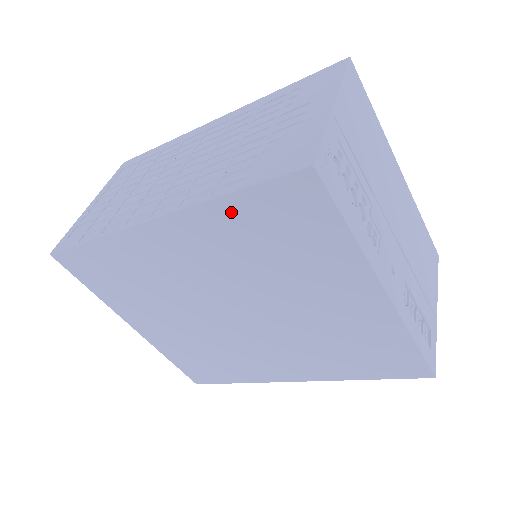
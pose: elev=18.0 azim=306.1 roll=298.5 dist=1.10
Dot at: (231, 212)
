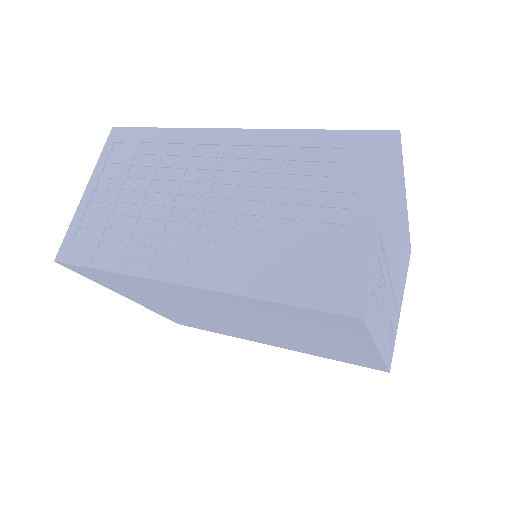
Dot at: (269, 306)
